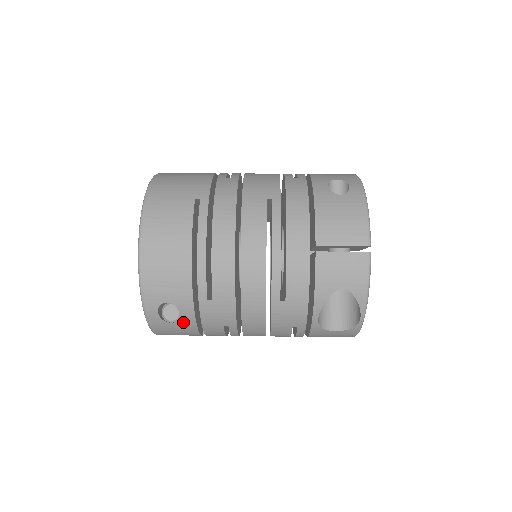
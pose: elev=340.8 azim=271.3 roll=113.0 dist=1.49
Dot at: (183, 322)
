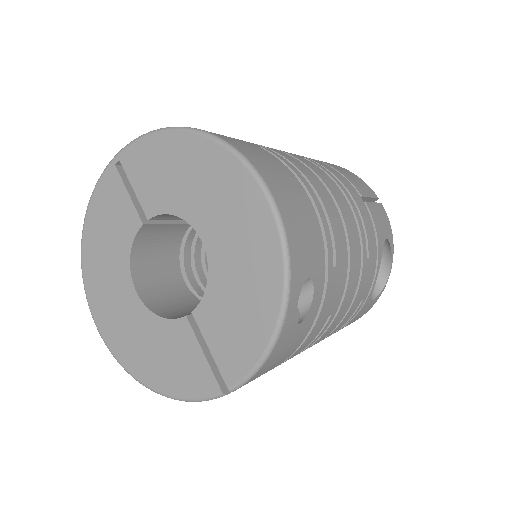
Dot at: (308, 318)
